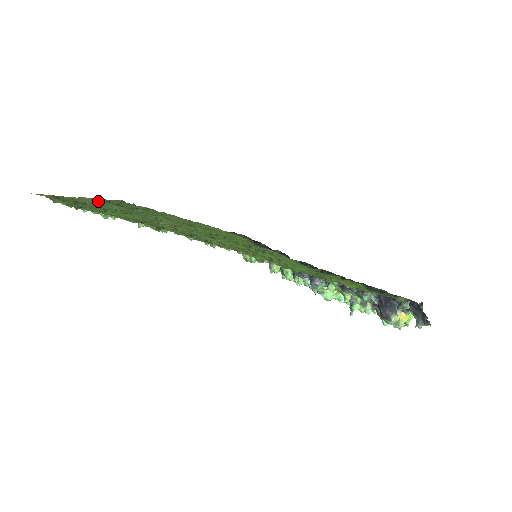
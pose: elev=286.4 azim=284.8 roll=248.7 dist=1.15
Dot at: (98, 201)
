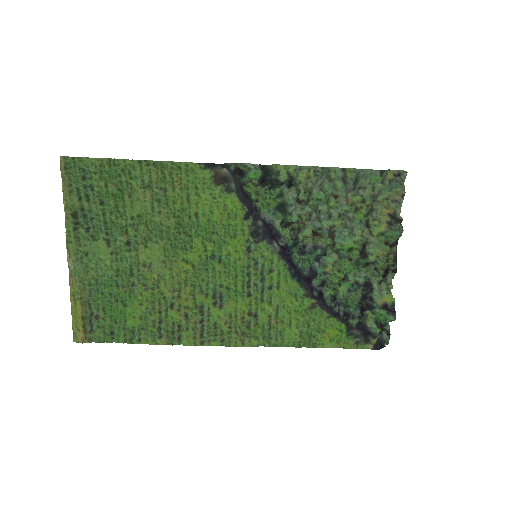
Dot at: (78, 249)
